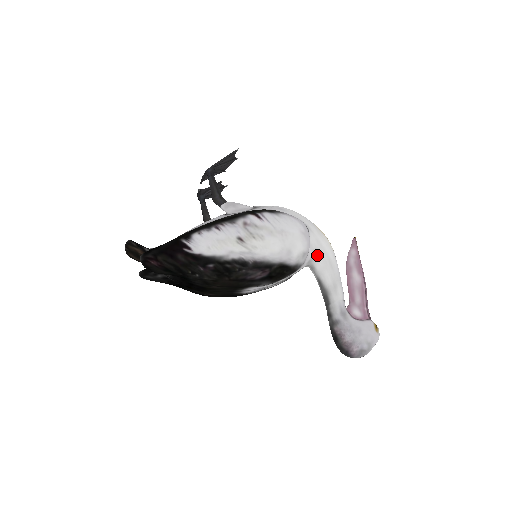
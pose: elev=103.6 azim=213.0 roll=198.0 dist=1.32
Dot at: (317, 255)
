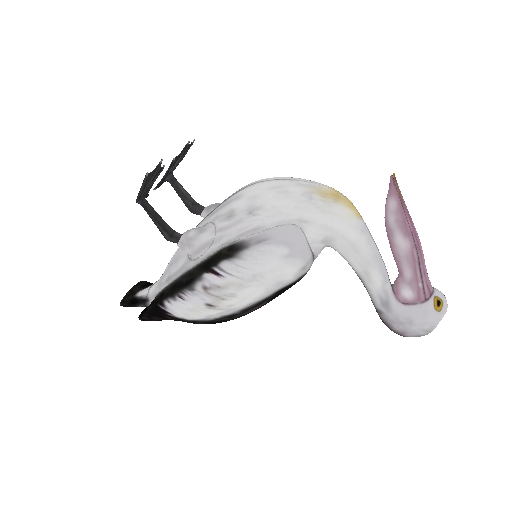
Dot at: (330, 241)
